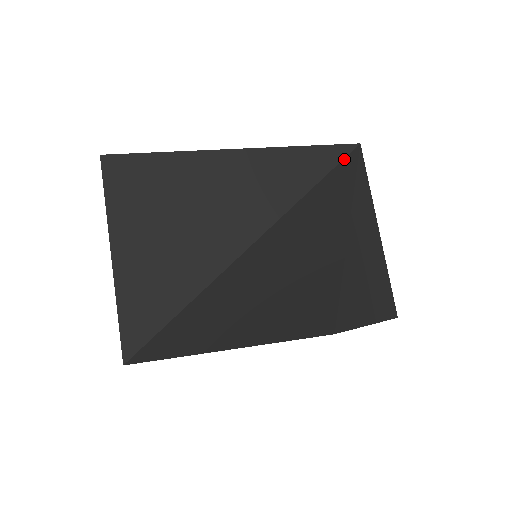
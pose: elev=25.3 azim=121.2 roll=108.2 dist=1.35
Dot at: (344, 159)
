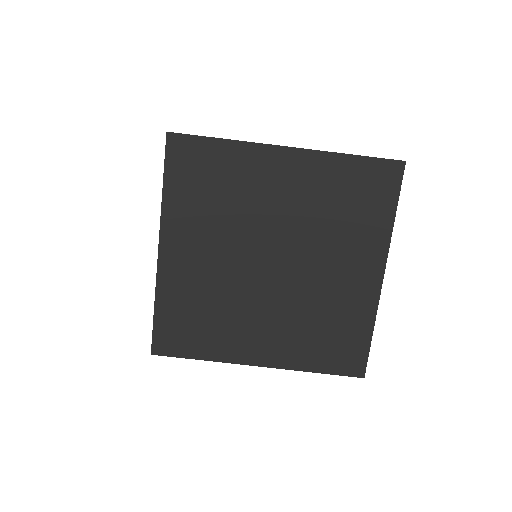
Dot at: occluded
